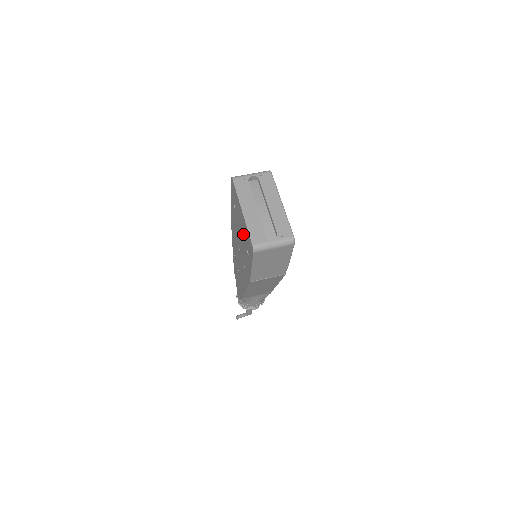
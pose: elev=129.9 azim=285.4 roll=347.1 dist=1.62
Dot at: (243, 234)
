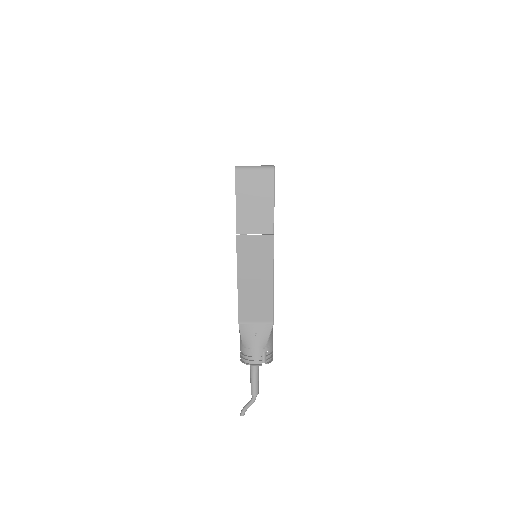
Dot at: occluded
